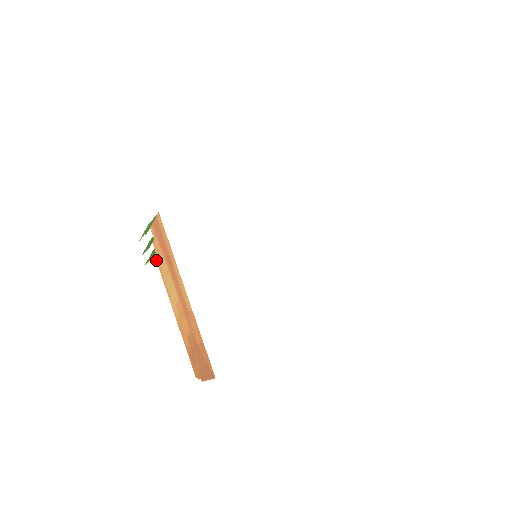
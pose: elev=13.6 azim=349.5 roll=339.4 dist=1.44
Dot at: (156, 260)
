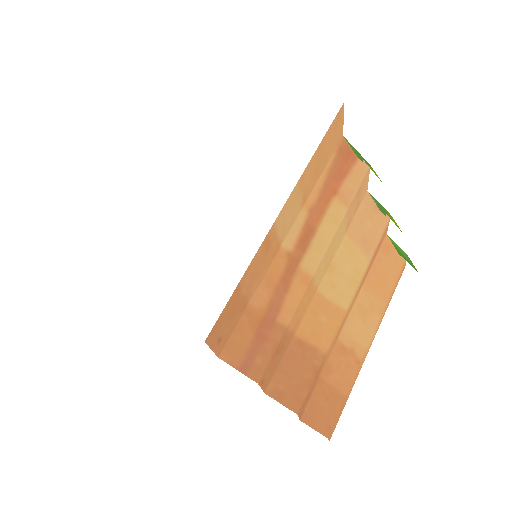
Dot at: occluded
